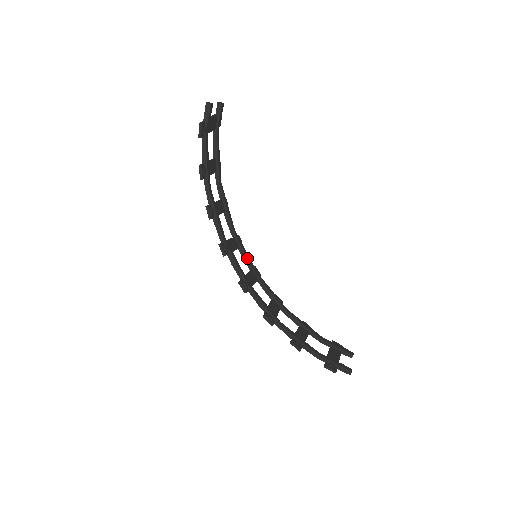
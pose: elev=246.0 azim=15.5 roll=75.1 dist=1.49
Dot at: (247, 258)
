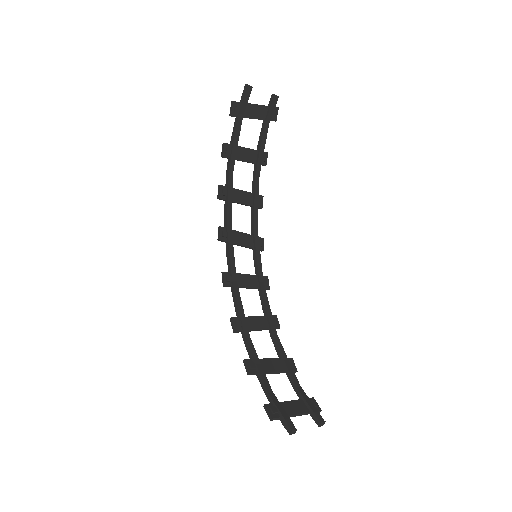
Dot at: (257, 261)
